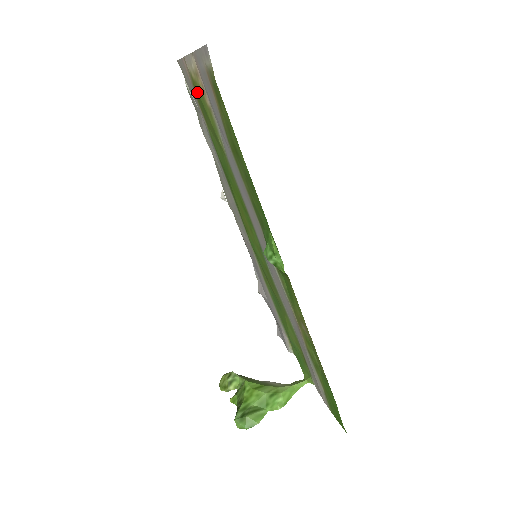
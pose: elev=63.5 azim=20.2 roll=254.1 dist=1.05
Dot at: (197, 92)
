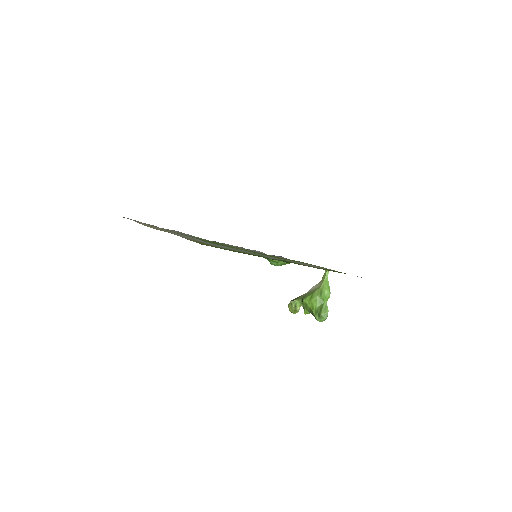
Dot at: occluded
